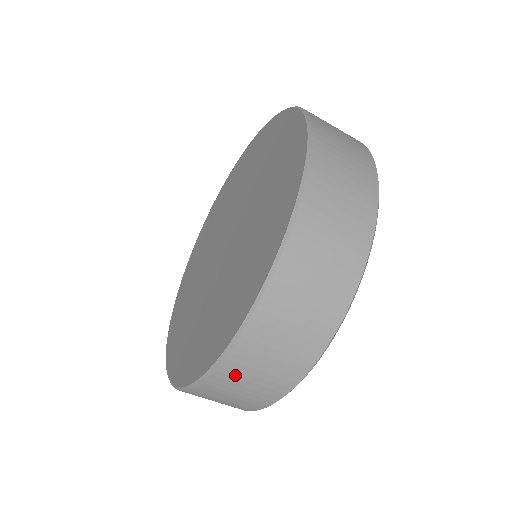
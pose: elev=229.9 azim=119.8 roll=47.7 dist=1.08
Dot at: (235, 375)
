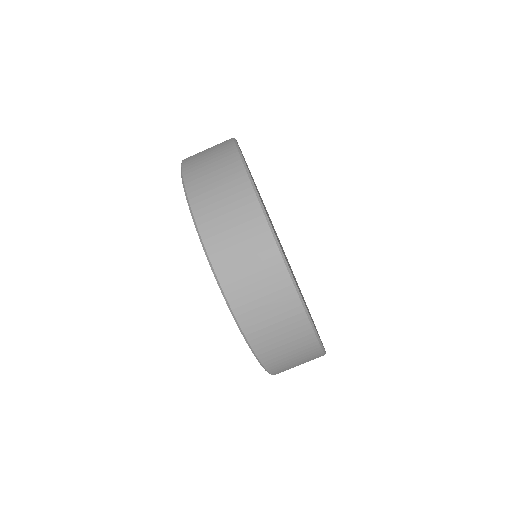
Dot at: (247, 301)
